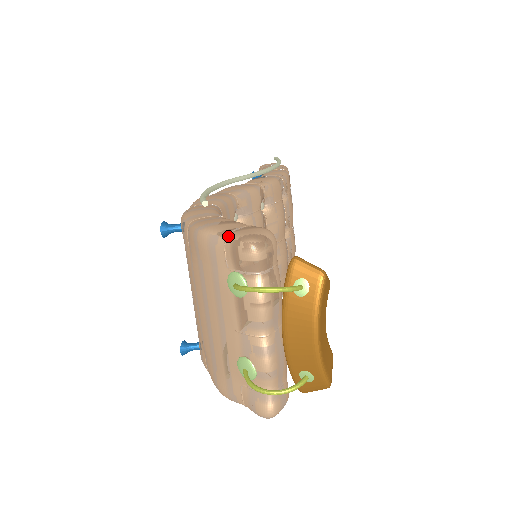
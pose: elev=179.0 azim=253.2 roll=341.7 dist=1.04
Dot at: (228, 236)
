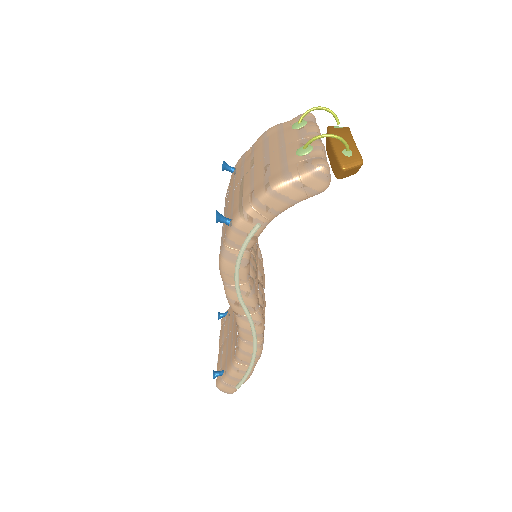
Dot at: occluded
